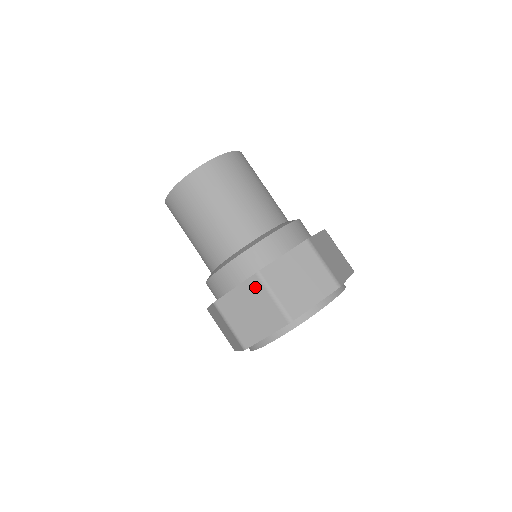
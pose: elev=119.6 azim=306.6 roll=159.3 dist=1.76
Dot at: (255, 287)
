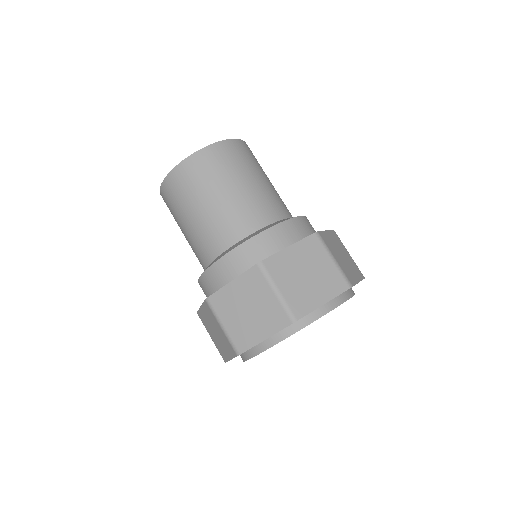
Dot at: (314, 247)
